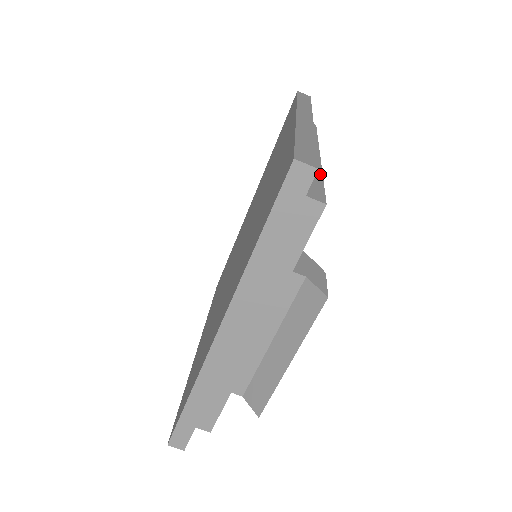
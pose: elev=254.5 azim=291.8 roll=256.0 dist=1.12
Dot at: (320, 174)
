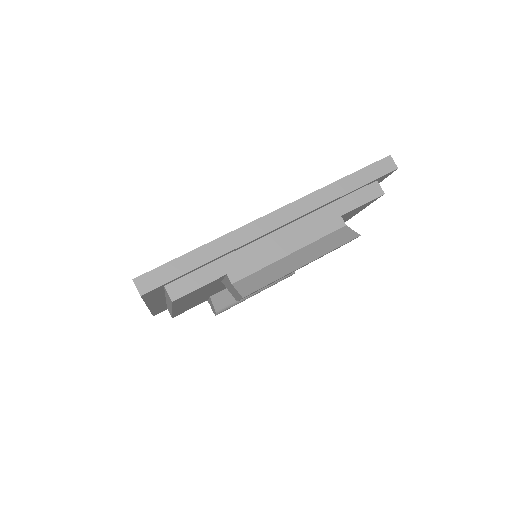
Dot at: occluded
